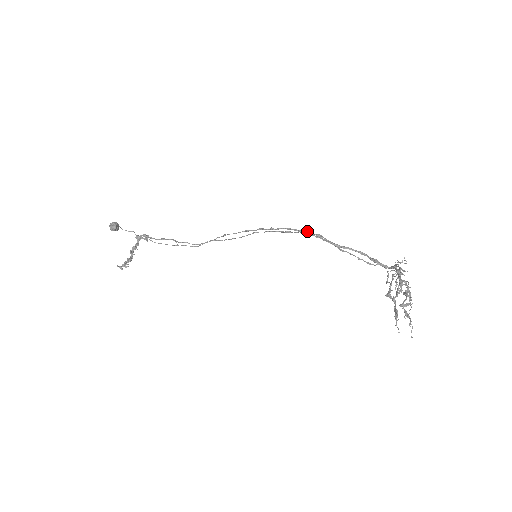
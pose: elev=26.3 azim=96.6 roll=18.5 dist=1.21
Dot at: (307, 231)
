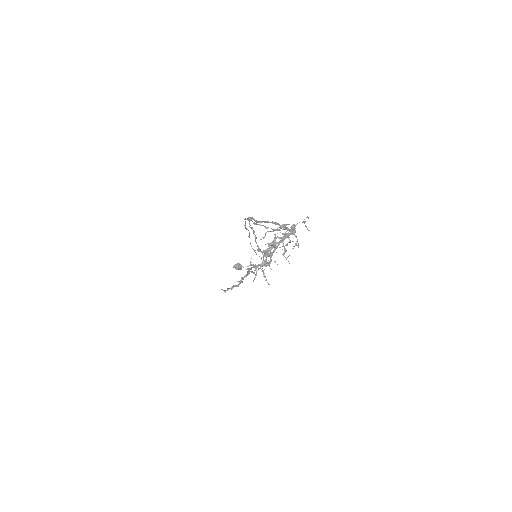
Dot at: occluded
